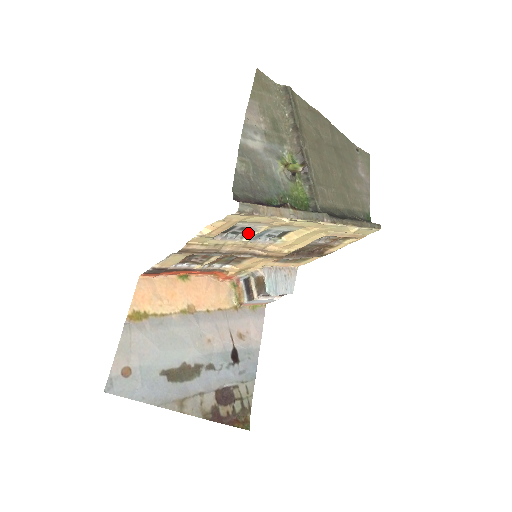
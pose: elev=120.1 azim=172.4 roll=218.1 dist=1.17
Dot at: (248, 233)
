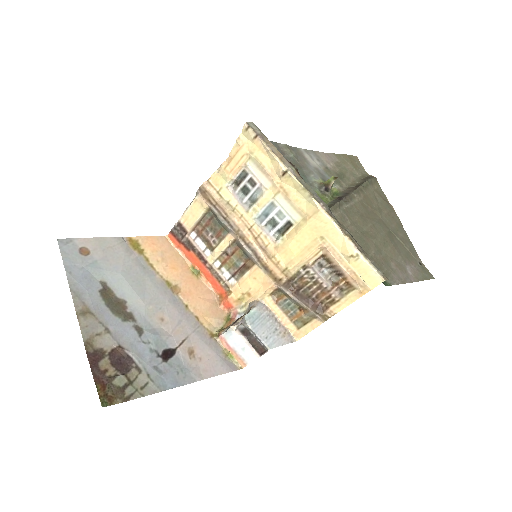
Dot at: (256, 199)
